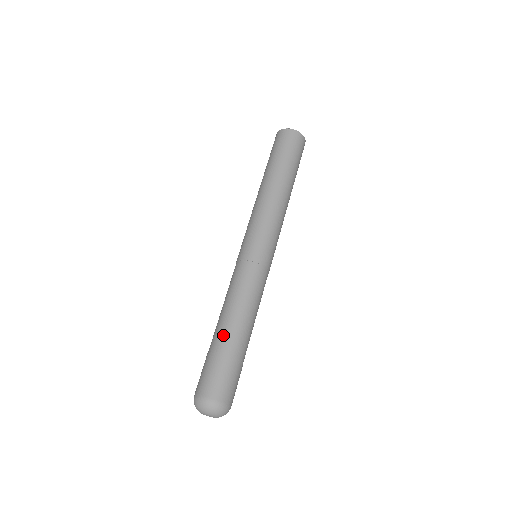
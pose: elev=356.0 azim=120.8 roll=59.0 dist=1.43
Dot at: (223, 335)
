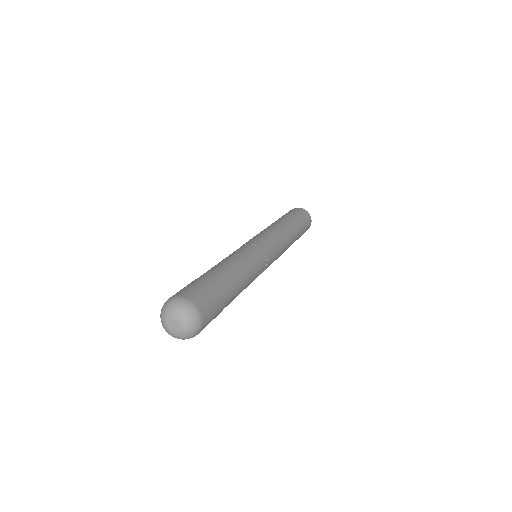
Dot at: (214, 270)
